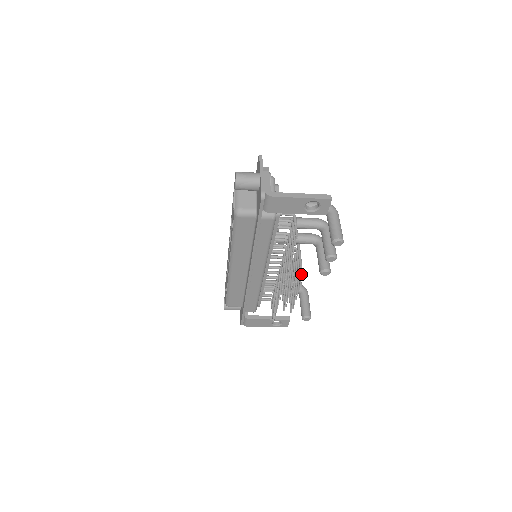
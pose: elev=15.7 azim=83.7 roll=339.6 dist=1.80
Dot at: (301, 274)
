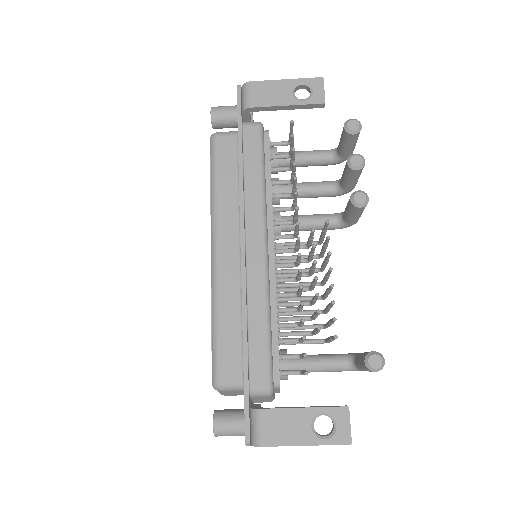
Dot at: occluded
